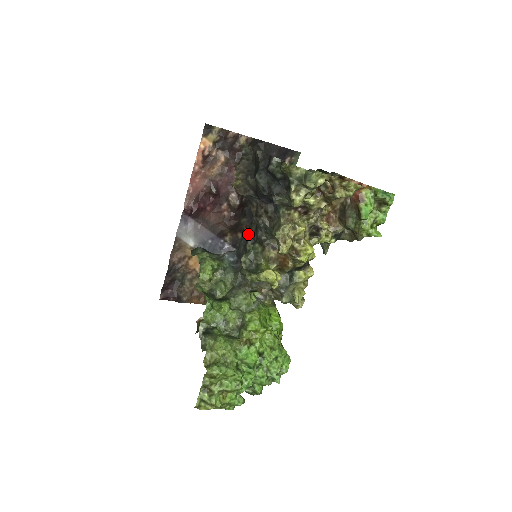
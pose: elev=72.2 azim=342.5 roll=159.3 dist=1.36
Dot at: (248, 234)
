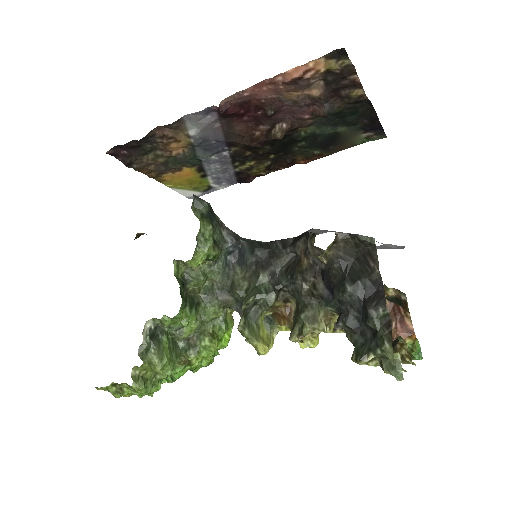
Dot at: (272, 256)
